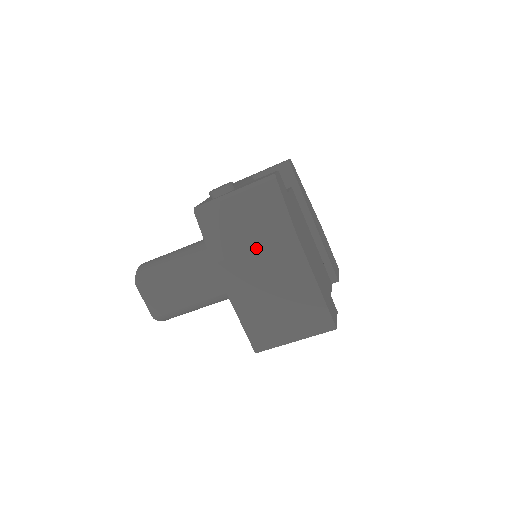
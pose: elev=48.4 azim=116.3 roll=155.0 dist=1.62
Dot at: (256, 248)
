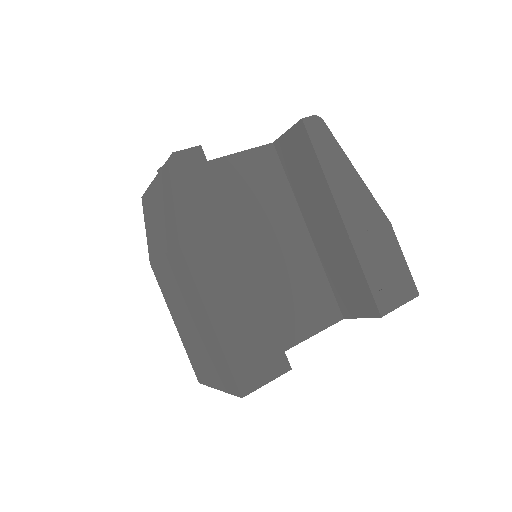
Dot at: (164, 254)
